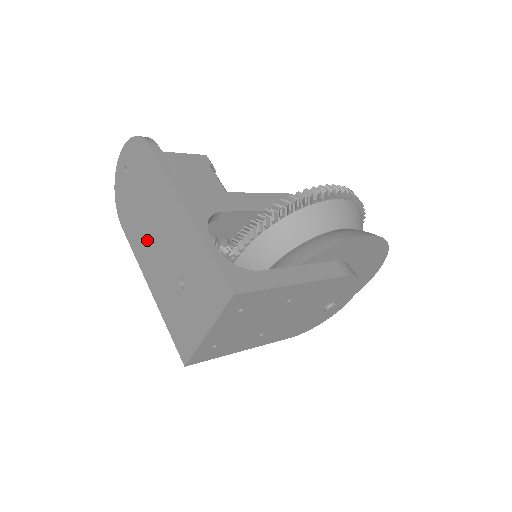
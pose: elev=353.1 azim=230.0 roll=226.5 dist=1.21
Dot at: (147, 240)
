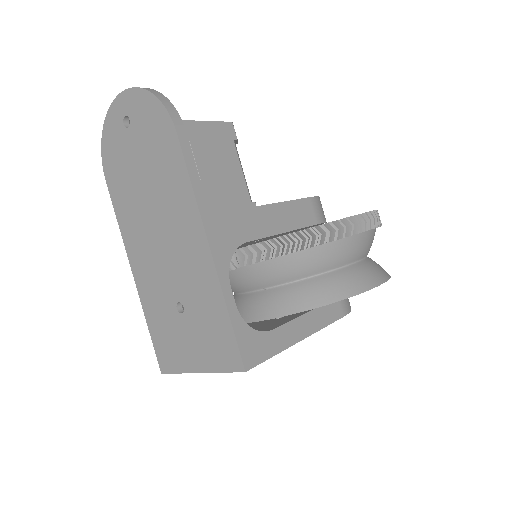
Dot at: (142, 227)
